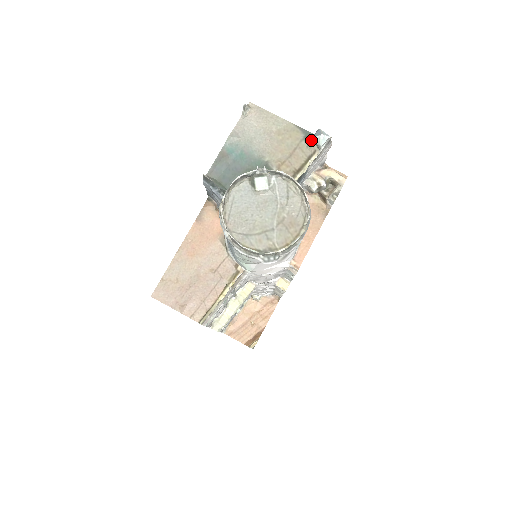
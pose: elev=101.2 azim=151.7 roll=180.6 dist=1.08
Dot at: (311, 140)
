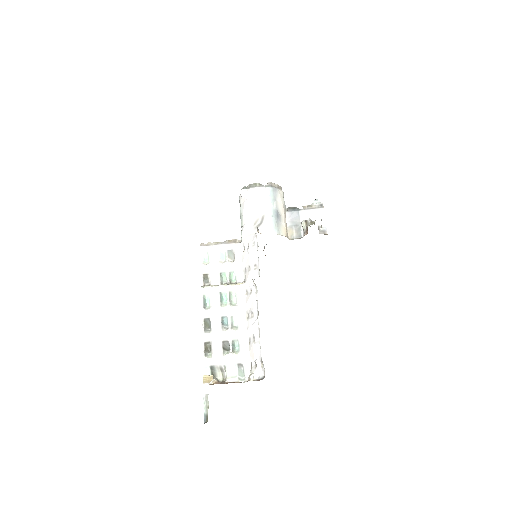
Dot at: occluded
